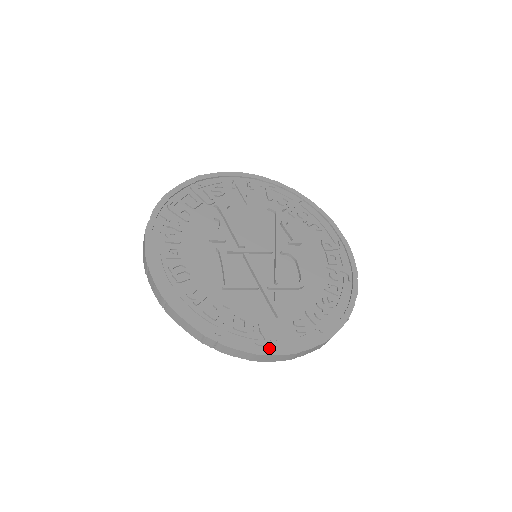
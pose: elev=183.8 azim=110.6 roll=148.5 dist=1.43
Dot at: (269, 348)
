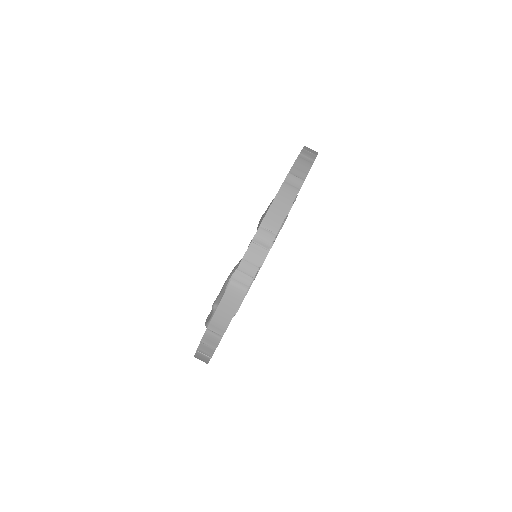
Dot at: occluded
